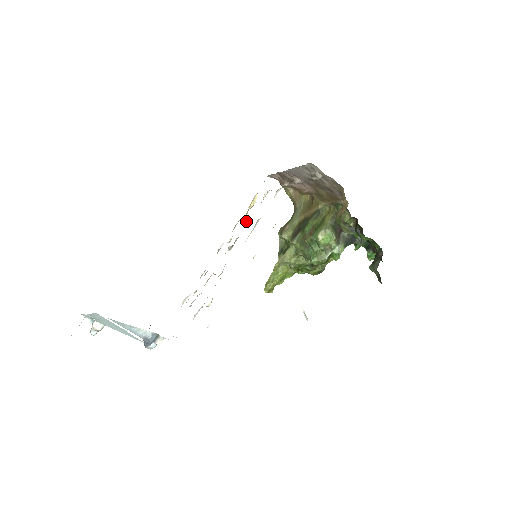
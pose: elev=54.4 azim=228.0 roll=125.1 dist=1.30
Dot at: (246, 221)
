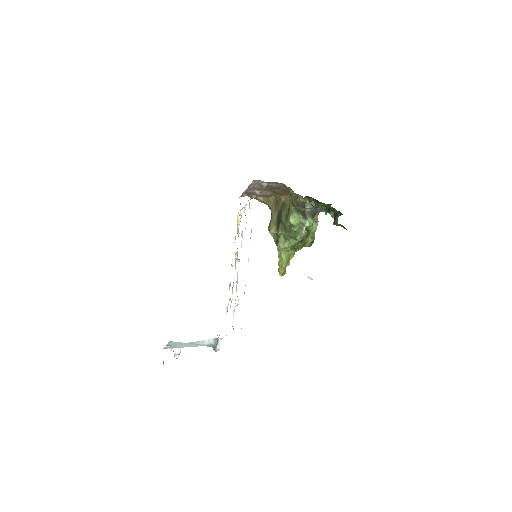
Dot at: occluded
